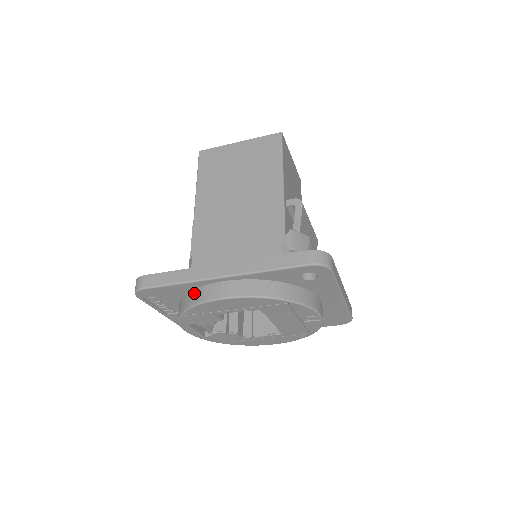
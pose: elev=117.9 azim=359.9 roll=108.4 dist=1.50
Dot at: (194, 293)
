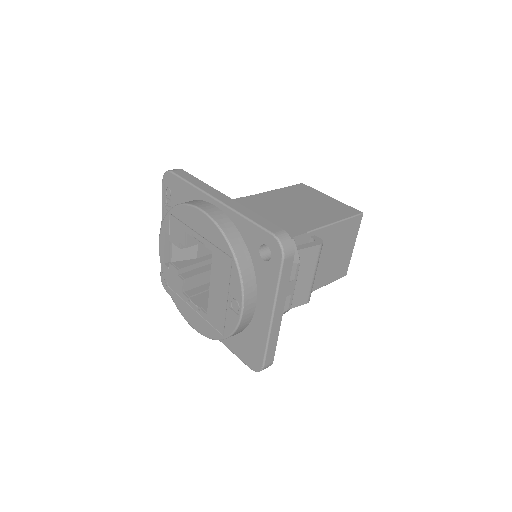
Dot at: (191, 201)
